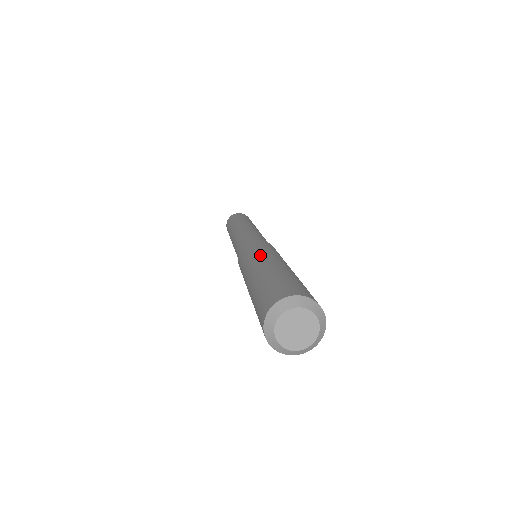
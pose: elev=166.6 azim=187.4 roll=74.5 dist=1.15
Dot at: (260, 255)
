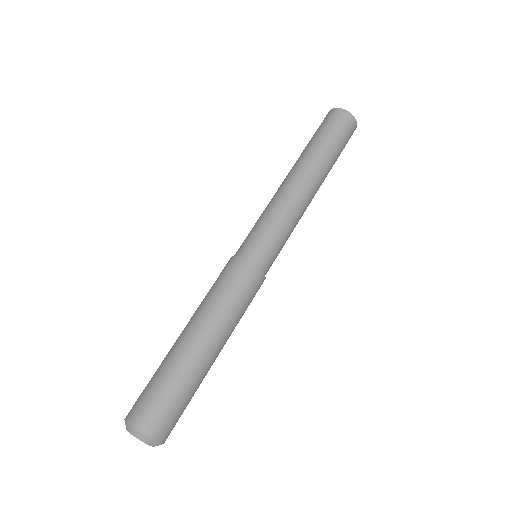
Dot at: (224, 324)
